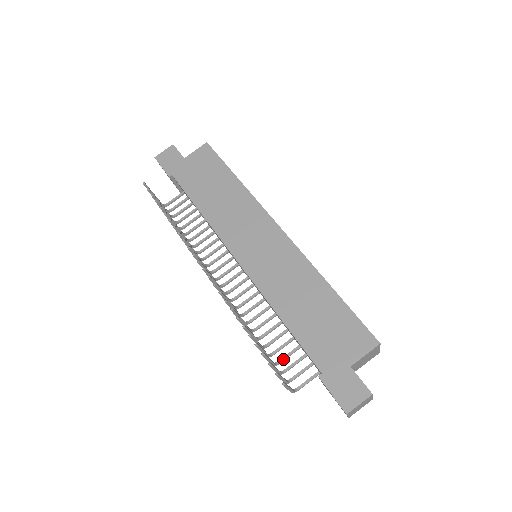
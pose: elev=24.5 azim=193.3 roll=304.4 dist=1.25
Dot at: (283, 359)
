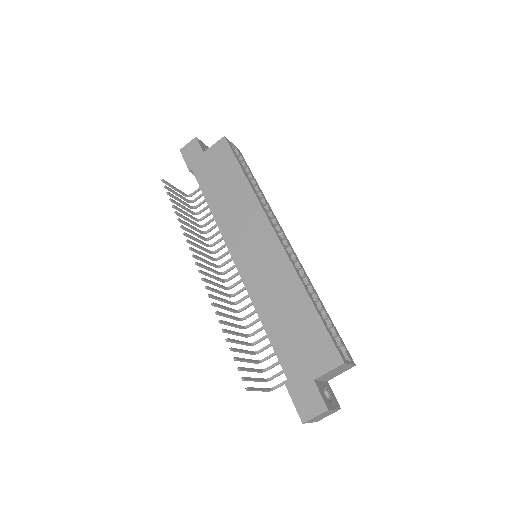
Dot at: (267, 358)
